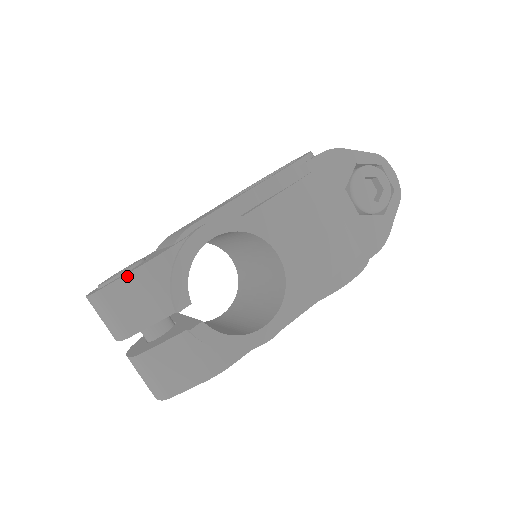
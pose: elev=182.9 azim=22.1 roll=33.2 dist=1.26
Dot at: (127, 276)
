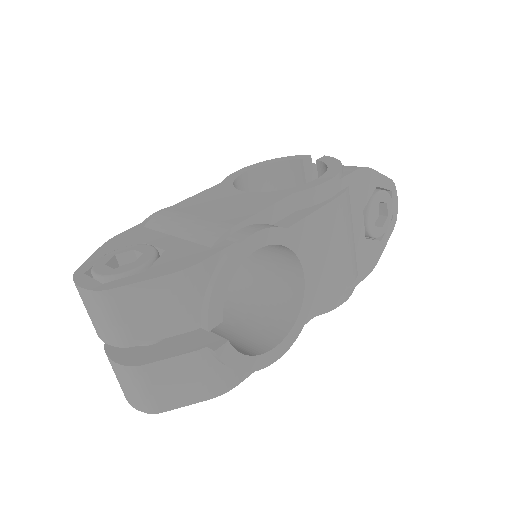
Dot at: (157, 280)
